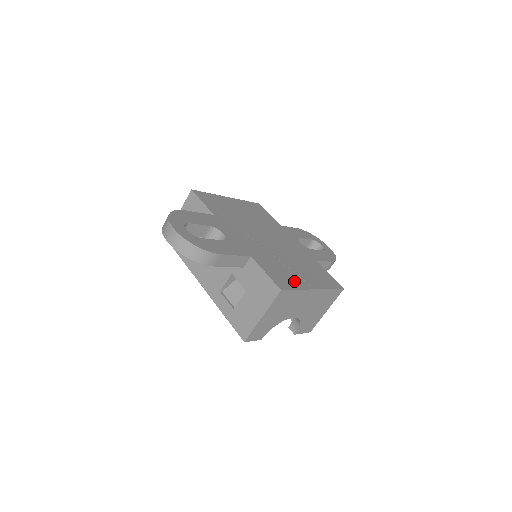
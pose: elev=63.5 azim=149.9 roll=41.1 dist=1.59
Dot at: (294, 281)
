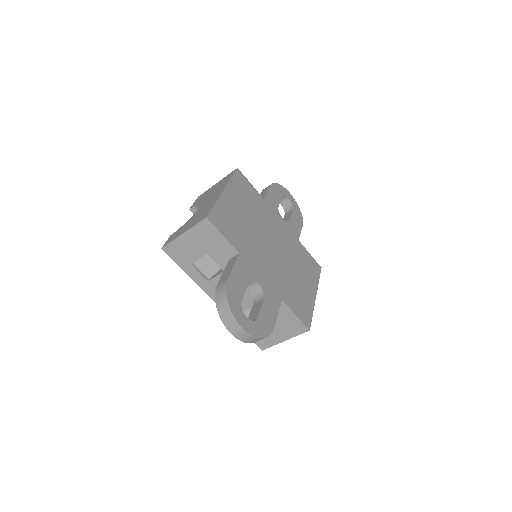
Dot at: (307, 303)
